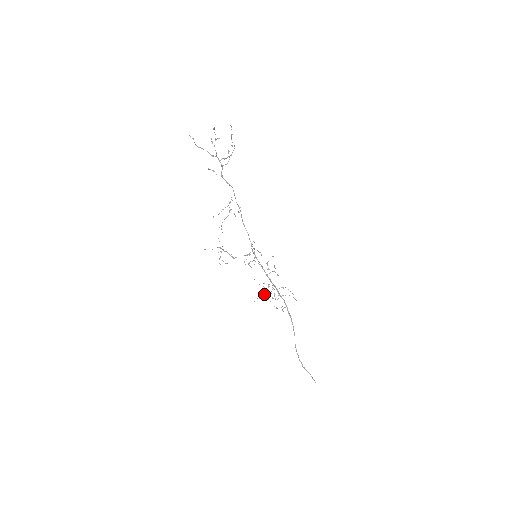
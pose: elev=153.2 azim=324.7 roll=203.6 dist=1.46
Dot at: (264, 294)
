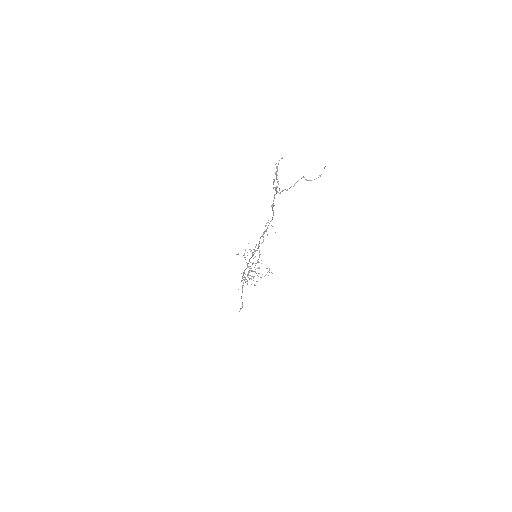
Dot at: occluded
